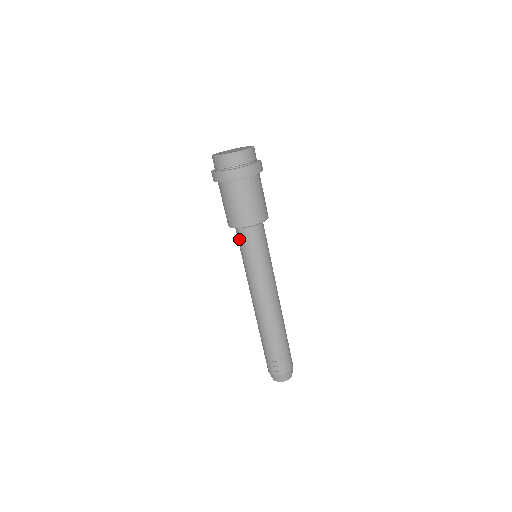
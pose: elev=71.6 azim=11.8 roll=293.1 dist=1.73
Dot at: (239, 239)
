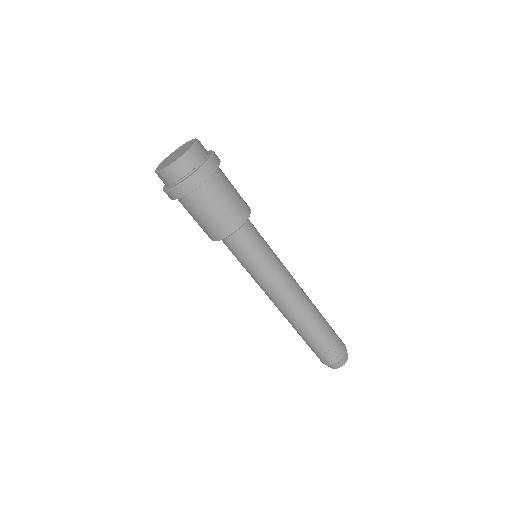
Dot at: occluded
